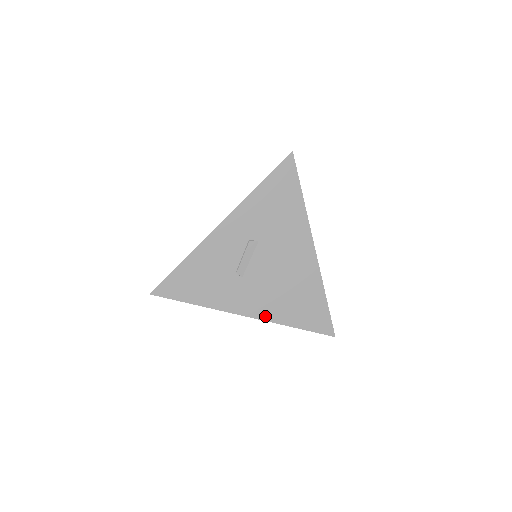
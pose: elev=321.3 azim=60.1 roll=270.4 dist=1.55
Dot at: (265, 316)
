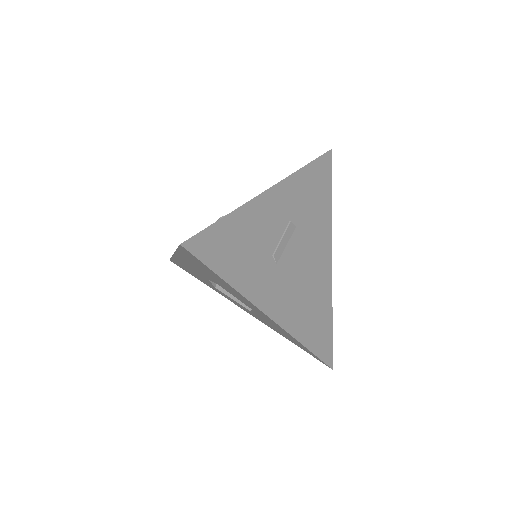
Dot at: (286, 324)
